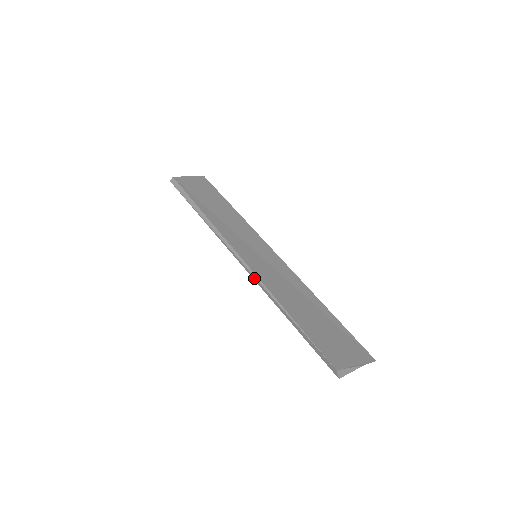
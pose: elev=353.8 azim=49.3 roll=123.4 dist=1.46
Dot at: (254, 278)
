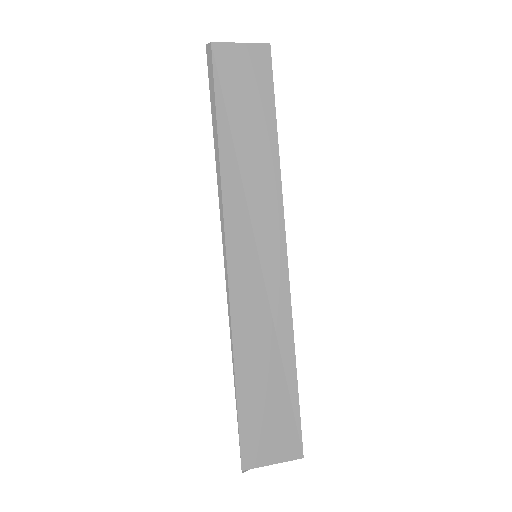
Dot at: (227, 302)
